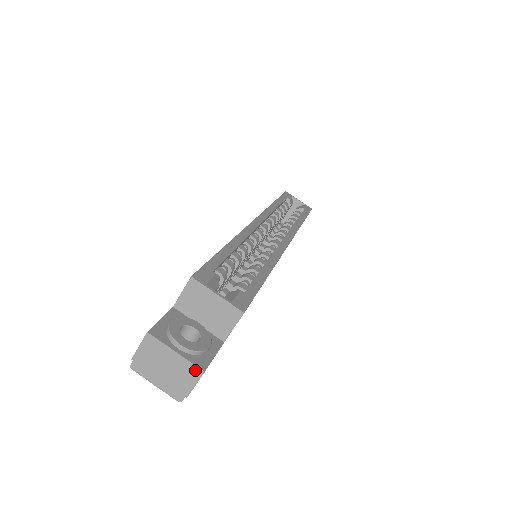
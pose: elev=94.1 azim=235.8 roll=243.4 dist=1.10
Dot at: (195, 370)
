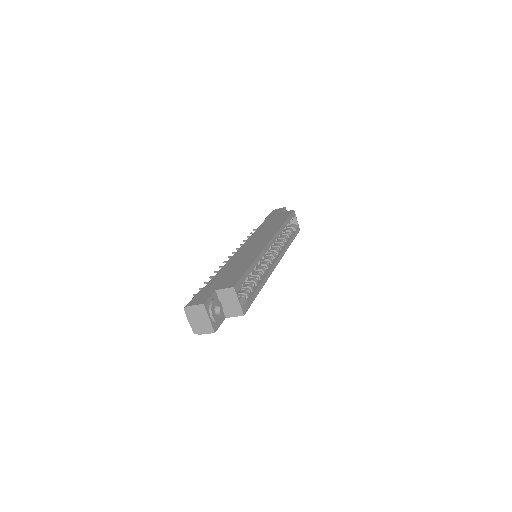
Dot at: (212, 329)
